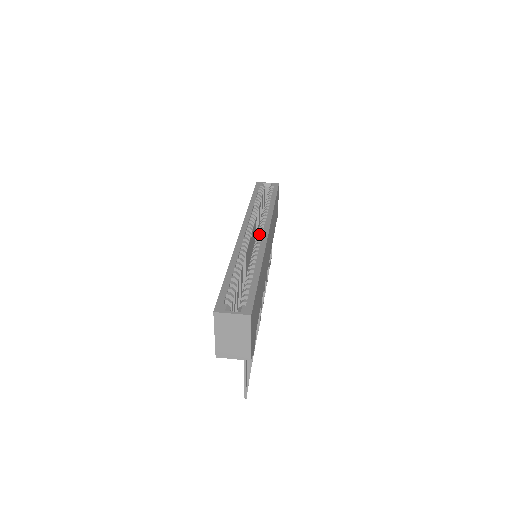
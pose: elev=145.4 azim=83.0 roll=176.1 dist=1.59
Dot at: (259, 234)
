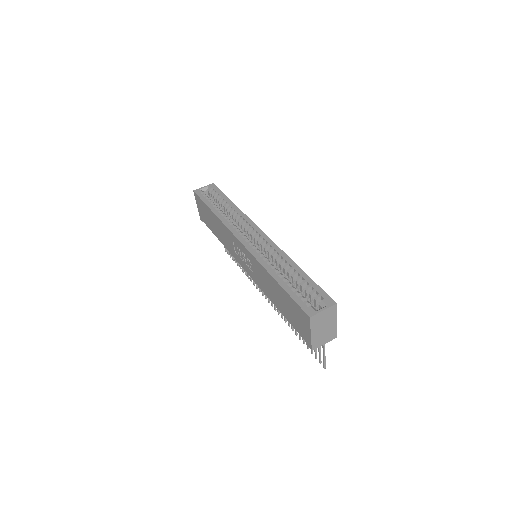
Dot at: (256, 237)
